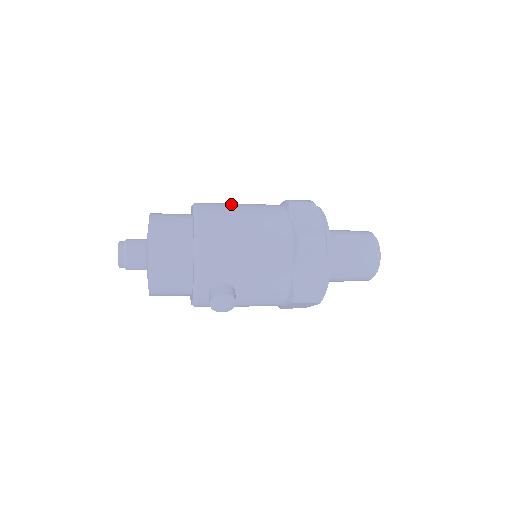
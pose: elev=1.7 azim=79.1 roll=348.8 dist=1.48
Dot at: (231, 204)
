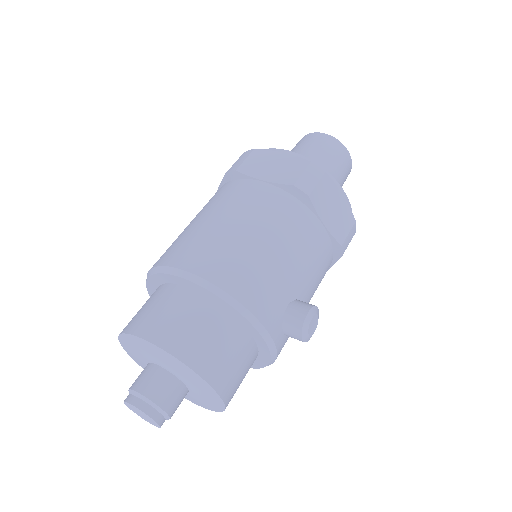
Dot at: (190, 230)
